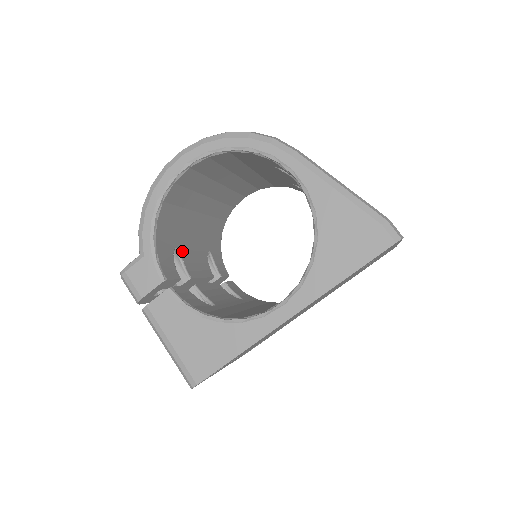
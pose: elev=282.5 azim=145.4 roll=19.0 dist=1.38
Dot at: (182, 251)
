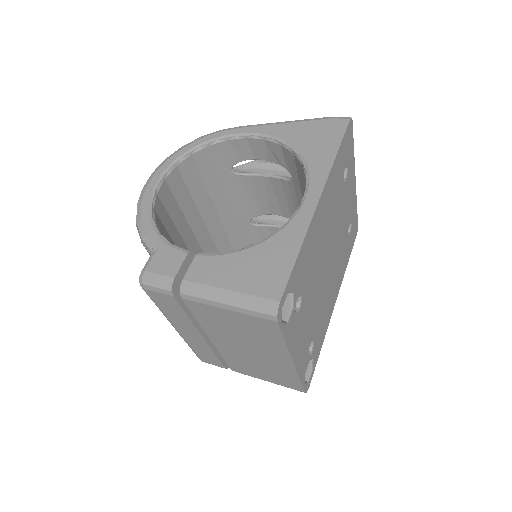
Dot at: occluded
